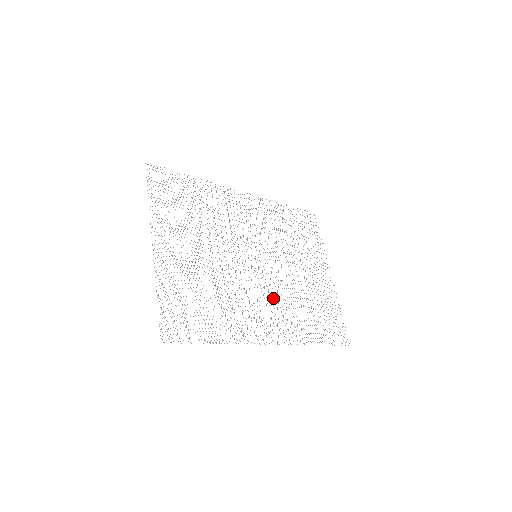
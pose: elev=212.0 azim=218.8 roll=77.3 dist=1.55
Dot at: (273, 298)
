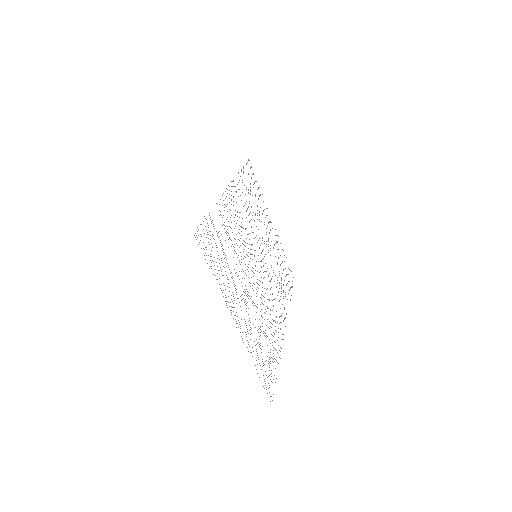
Dot at: occluded
